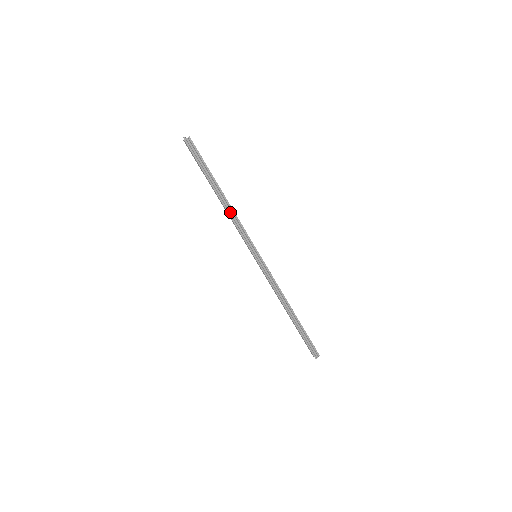
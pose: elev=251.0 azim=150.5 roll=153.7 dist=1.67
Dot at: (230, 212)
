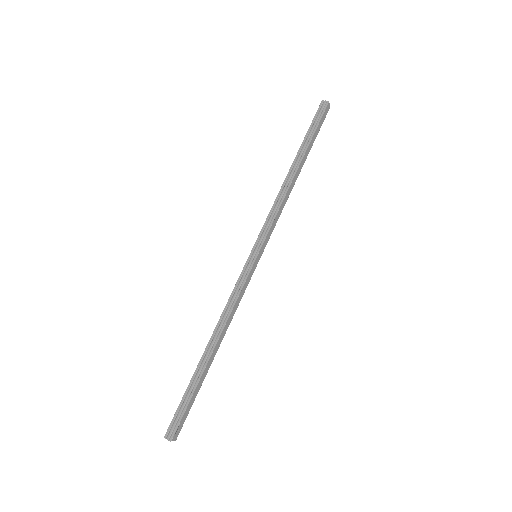
Dot at: (283, 190)
